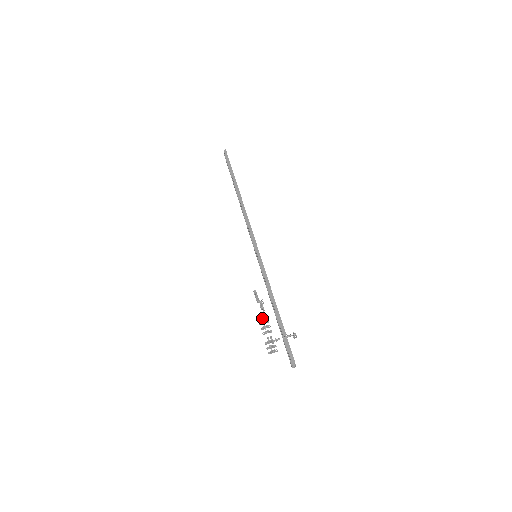
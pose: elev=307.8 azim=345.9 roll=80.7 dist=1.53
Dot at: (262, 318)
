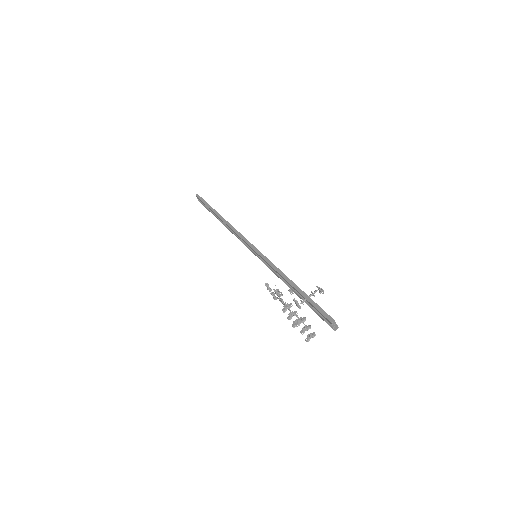
Dot at: (282, 300)
